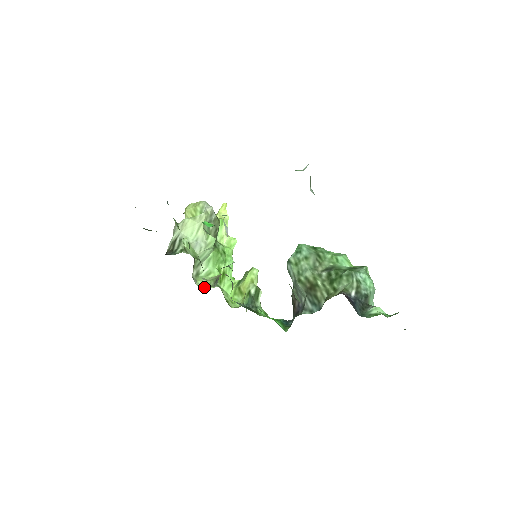
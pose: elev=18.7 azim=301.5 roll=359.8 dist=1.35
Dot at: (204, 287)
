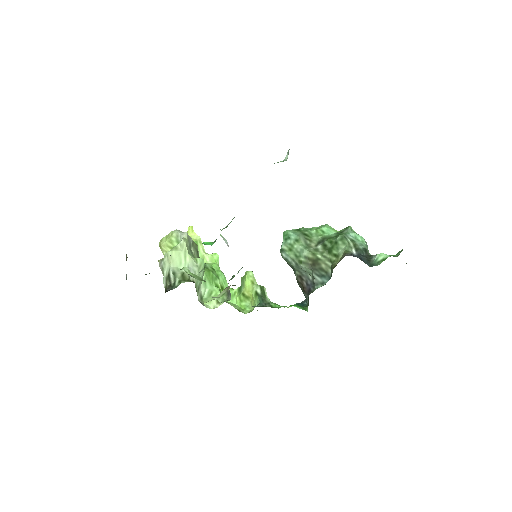
Dot at: (214, 306)
